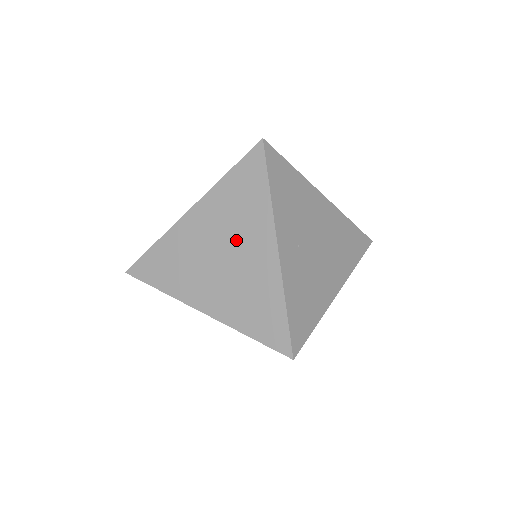
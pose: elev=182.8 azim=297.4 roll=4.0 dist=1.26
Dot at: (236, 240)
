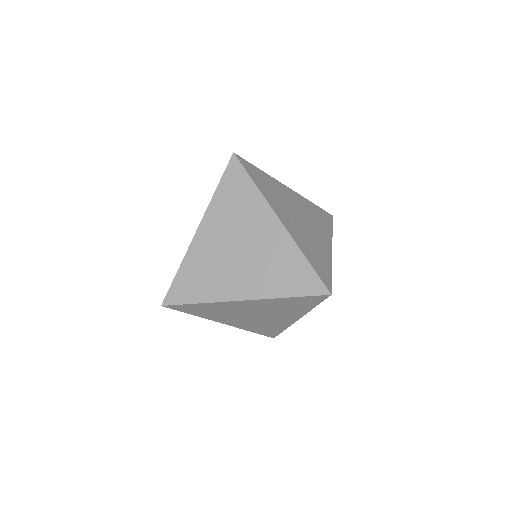
Dot at: (246, 232)
